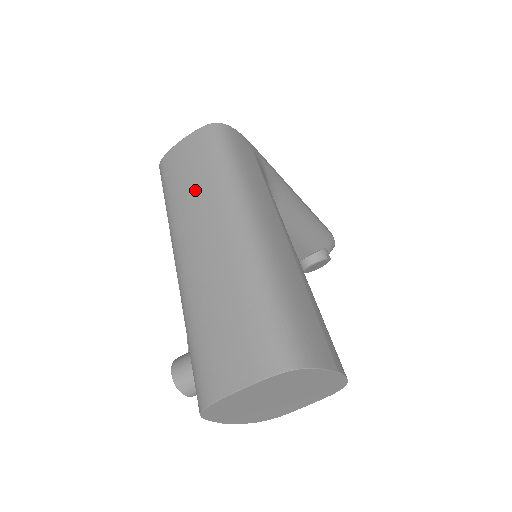
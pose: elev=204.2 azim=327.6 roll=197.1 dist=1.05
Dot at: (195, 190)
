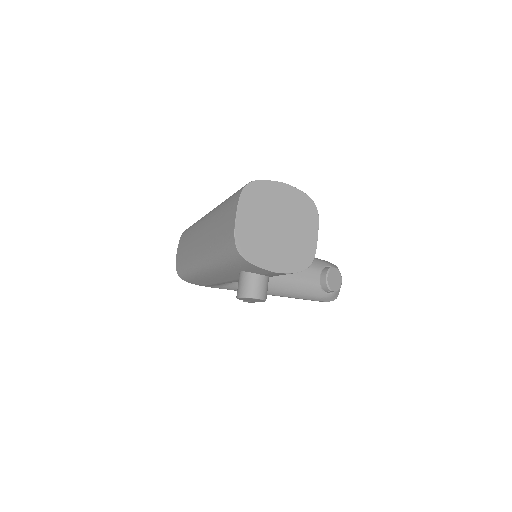
Dot at: (189, 242)
